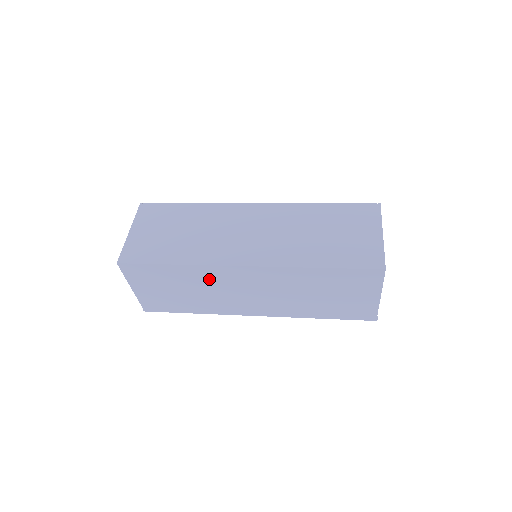
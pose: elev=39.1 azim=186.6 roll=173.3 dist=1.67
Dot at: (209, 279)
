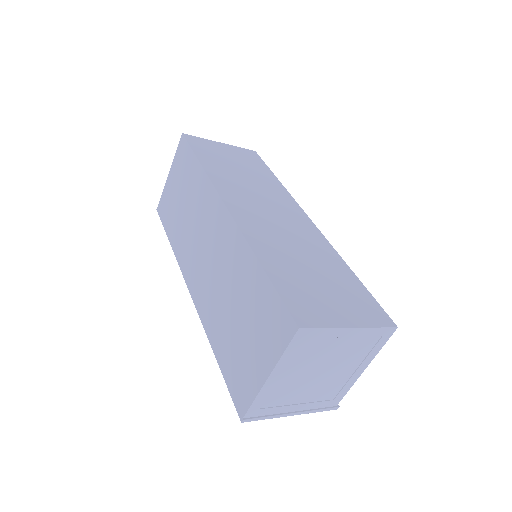
Dot at: (201, 203)
